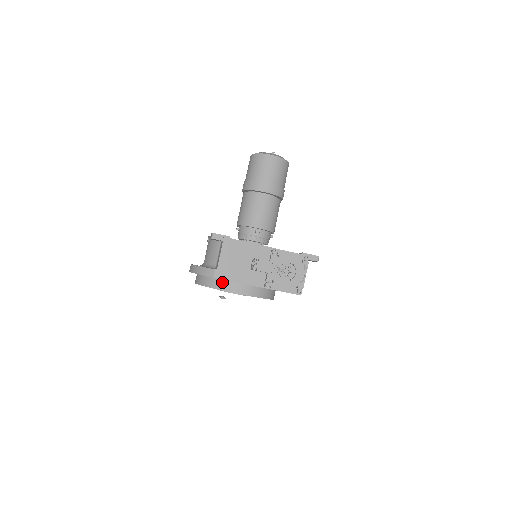
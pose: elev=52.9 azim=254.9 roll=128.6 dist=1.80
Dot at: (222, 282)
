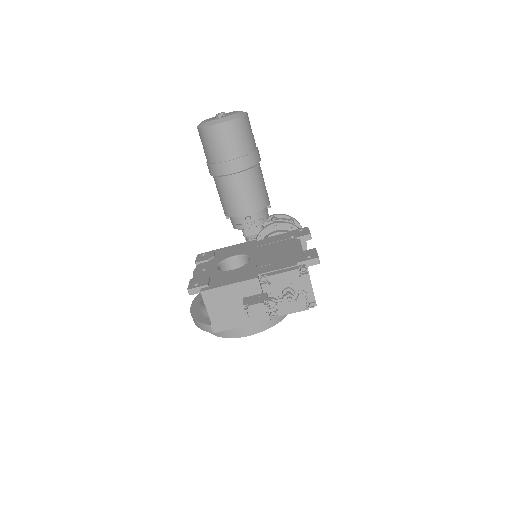
Dot at: (225, 331)
